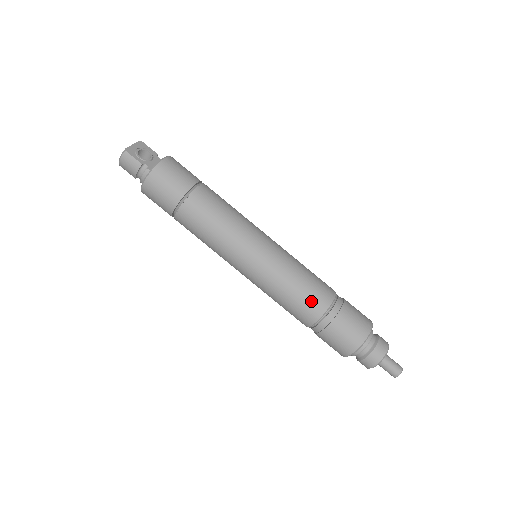
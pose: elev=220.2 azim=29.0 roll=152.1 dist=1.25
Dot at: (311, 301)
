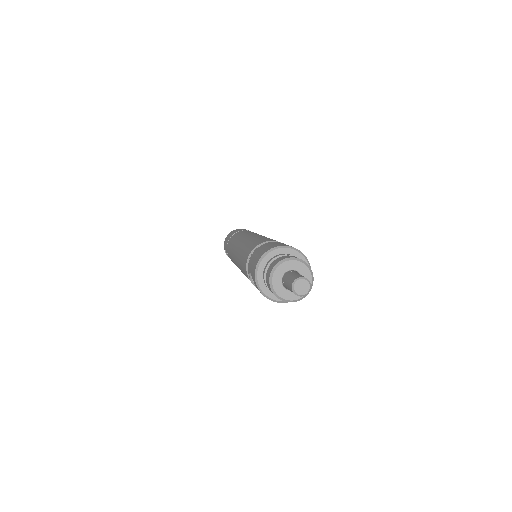
Dot at: occluded
